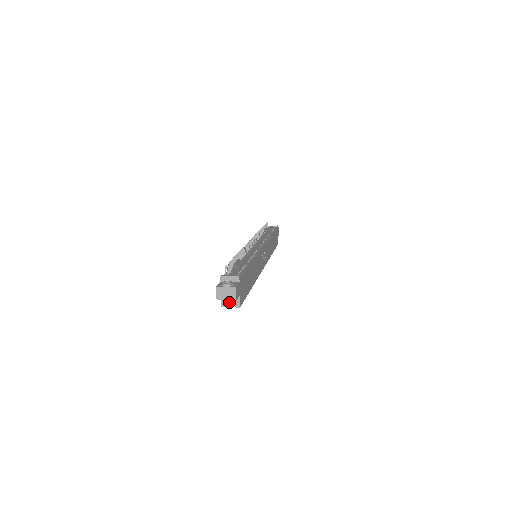
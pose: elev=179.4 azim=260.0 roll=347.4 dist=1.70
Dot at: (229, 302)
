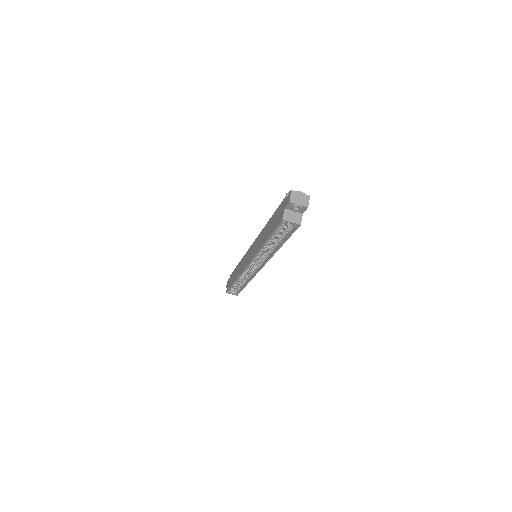
Dot at: (291, 217)
